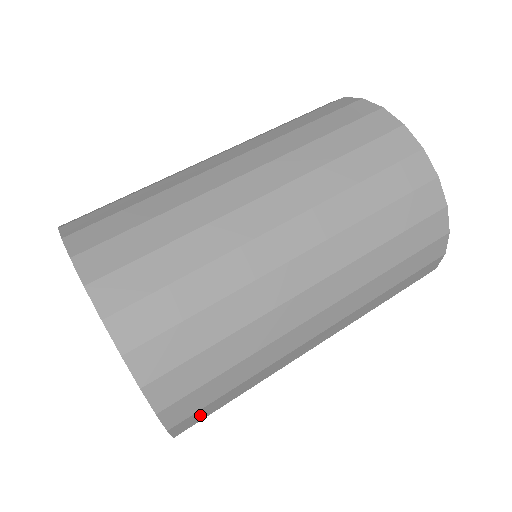
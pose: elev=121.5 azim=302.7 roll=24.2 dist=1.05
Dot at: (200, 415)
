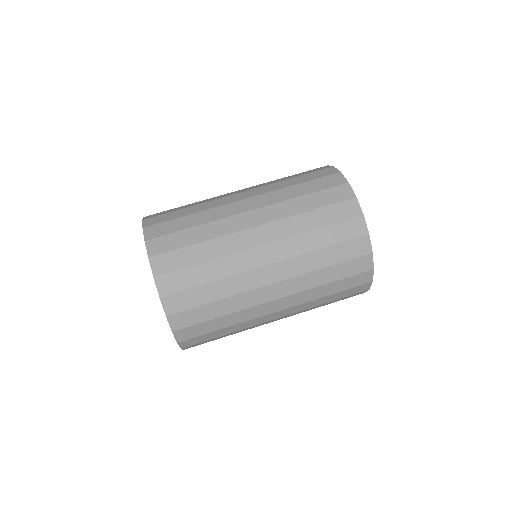
Dot at: occluded
